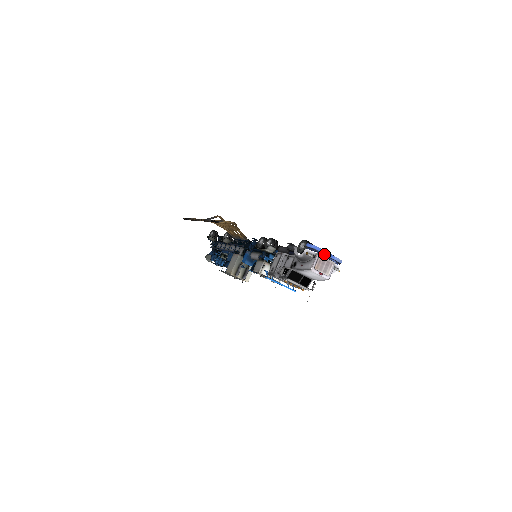
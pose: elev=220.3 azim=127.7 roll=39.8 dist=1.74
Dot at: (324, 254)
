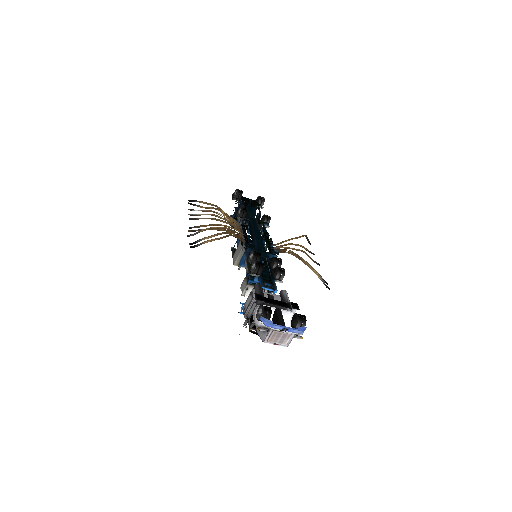
Dot at: (279, 329)
